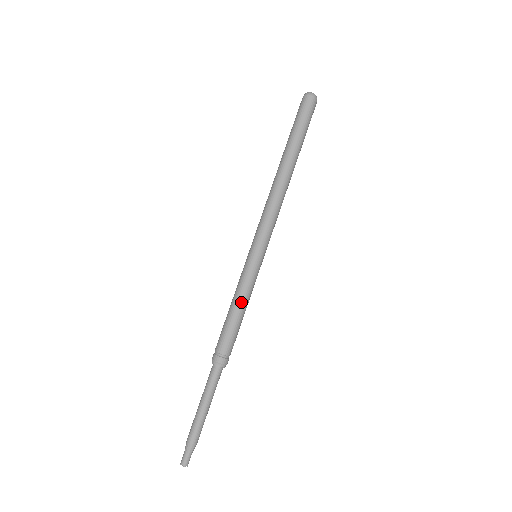
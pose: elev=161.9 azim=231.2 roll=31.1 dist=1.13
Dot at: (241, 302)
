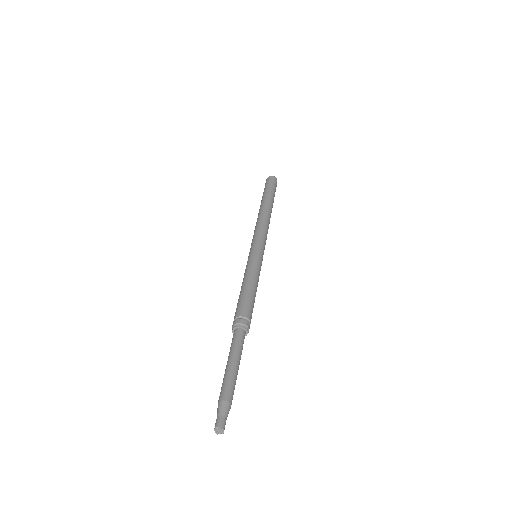
Dot at: (253, 279)
